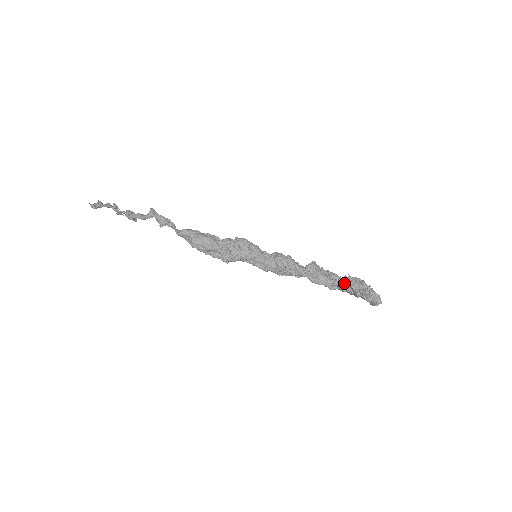
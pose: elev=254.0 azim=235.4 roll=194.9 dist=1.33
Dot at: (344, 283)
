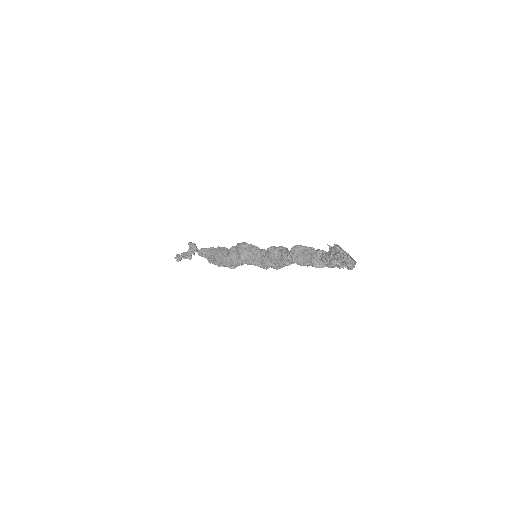
Dot at: (325, 256)
